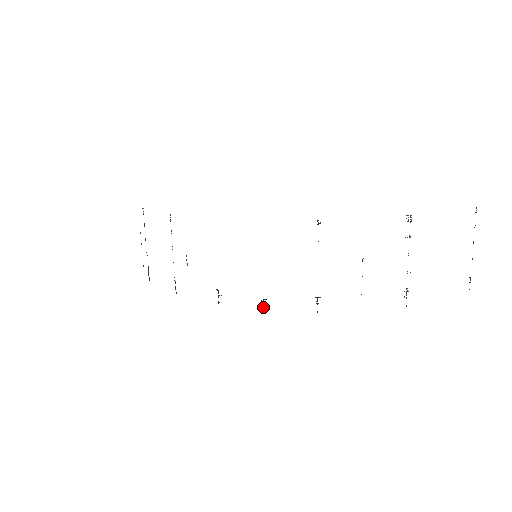
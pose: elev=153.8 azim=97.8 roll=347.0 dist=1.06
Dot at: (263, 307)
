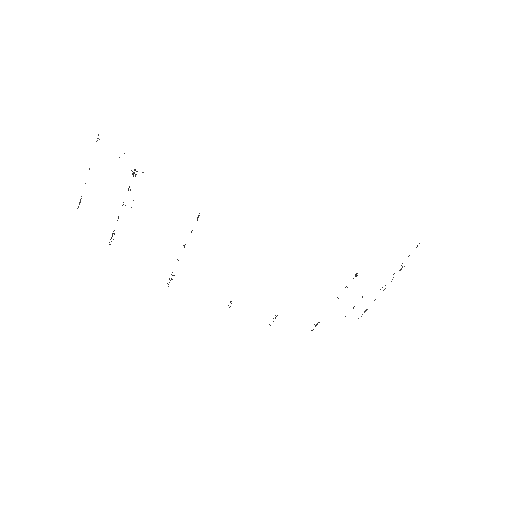
Dot at: occluded
